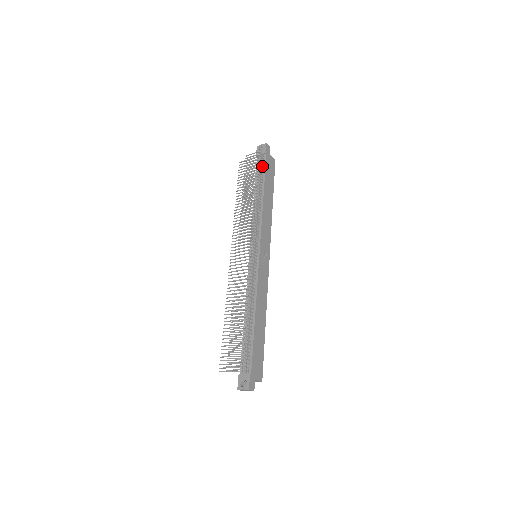
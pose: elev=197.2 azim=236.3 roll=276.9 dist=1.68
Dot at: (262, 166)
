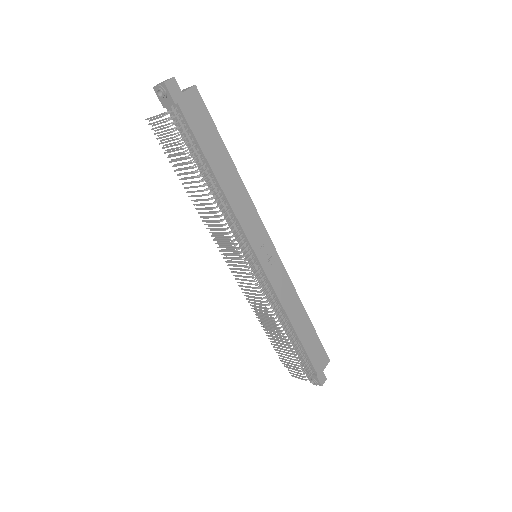
Dot at: (185, 131)
